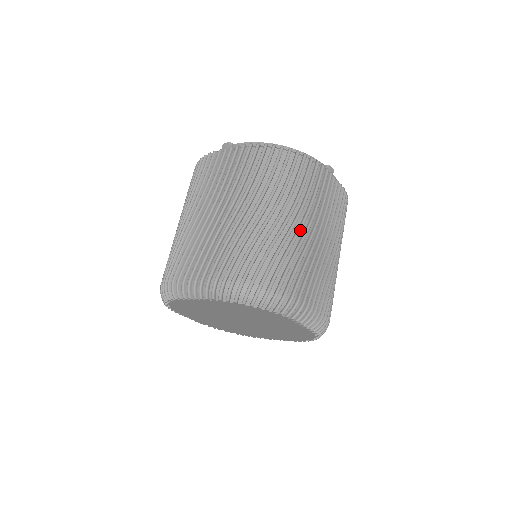
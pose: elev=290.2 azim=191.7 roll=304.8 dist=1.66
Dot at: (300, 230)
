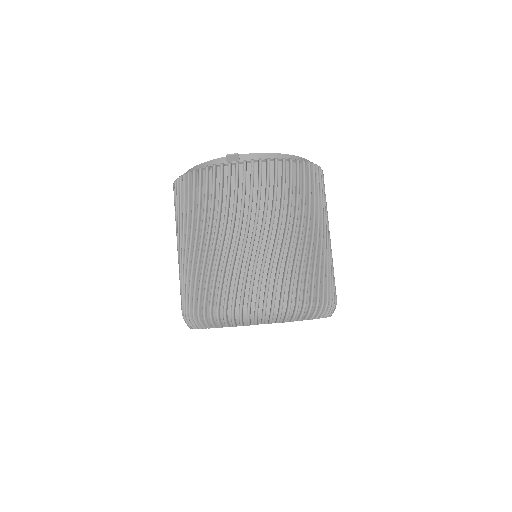
Dot at: (326, 240)
